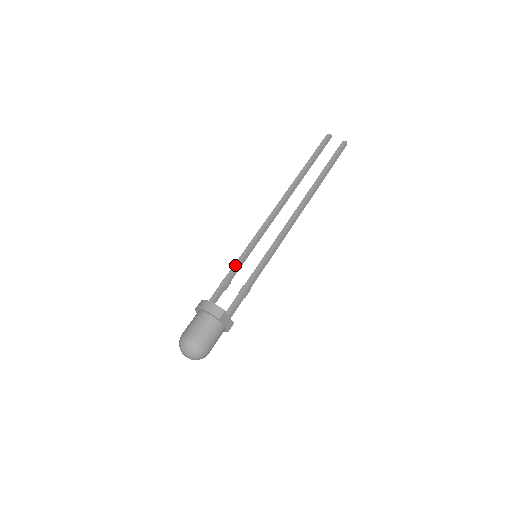
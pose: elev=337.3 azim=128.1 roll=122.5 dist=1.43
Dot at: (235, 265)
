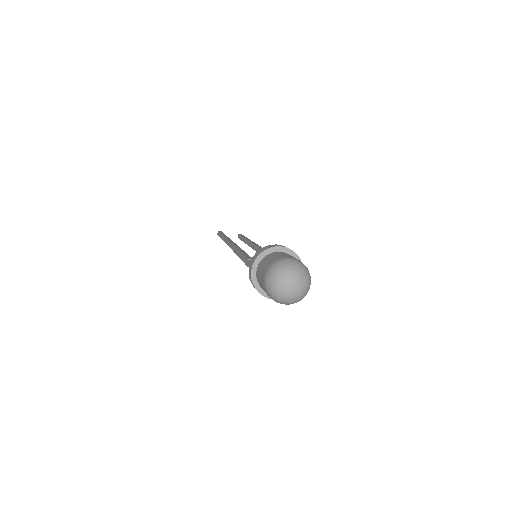
Dot at: (245, 254)
